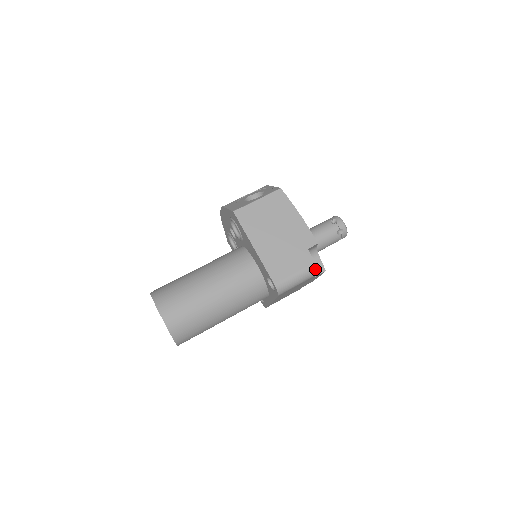
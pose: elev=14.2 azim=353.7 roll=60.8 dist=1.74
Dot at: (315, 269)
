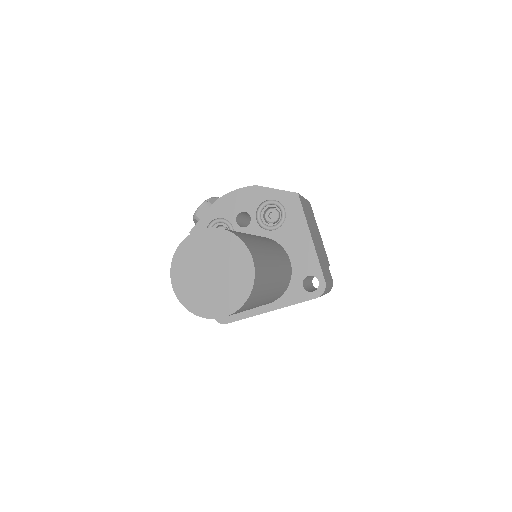
Dot at: occluded
